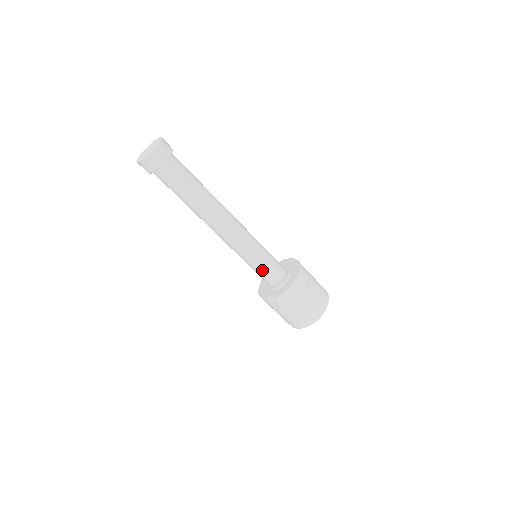
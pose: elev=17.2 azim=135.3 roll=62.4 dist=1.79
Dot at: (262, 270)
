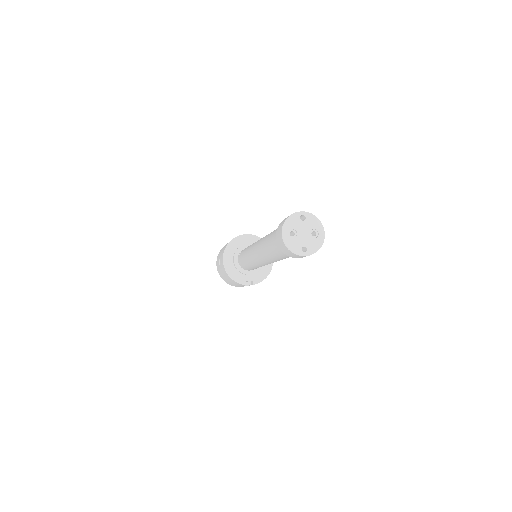
Dot at: occluded
